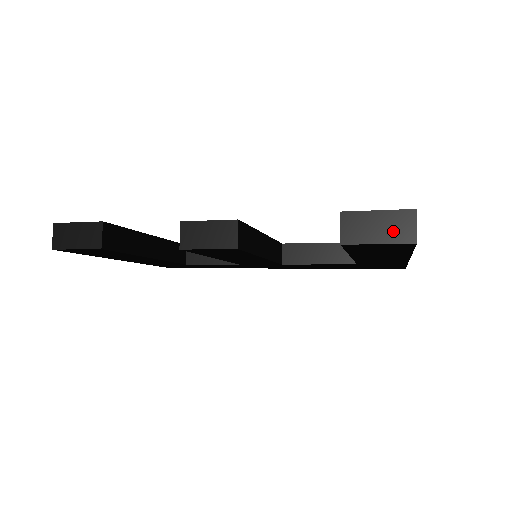
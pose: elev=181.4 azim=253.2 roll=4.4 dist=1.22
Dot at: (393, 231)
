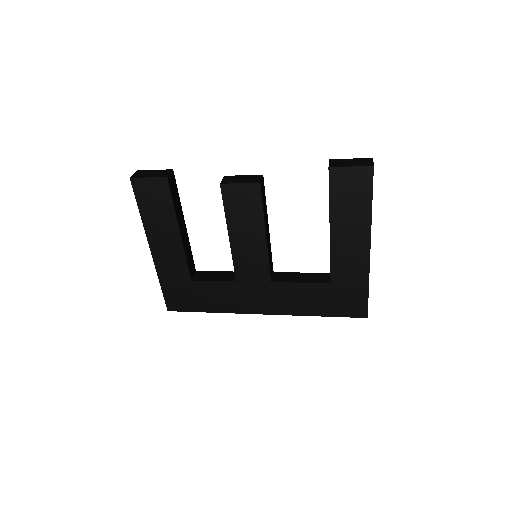
Dot at: (360, 163)
